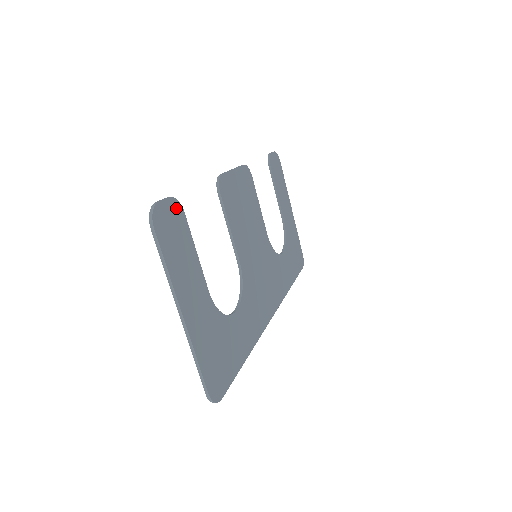
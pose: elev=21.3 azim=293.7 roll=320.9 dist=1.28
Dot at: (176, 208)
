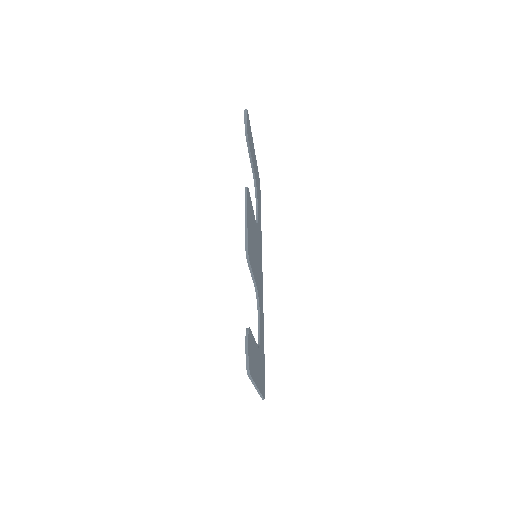
Dot at: (249, 336)
